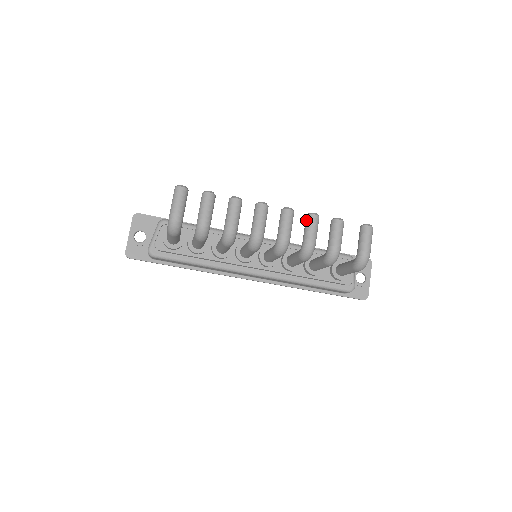
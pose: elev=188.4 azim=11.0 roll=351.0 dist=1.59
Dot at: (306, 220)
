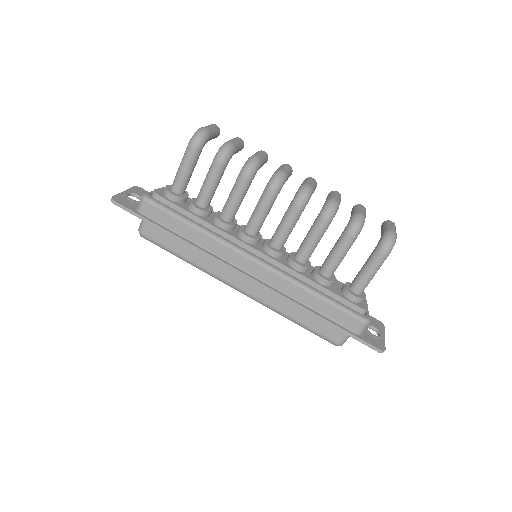
Dot at: (328, 194)
